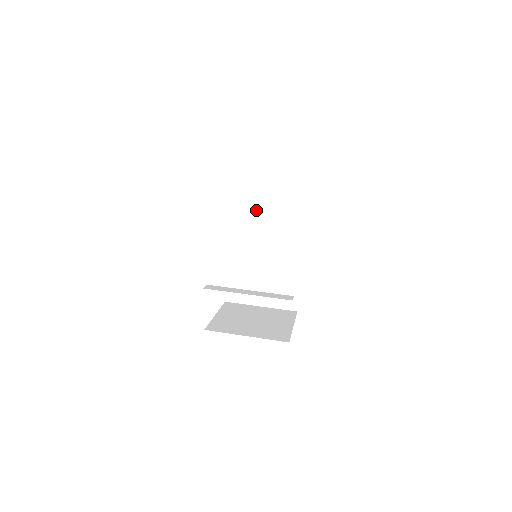
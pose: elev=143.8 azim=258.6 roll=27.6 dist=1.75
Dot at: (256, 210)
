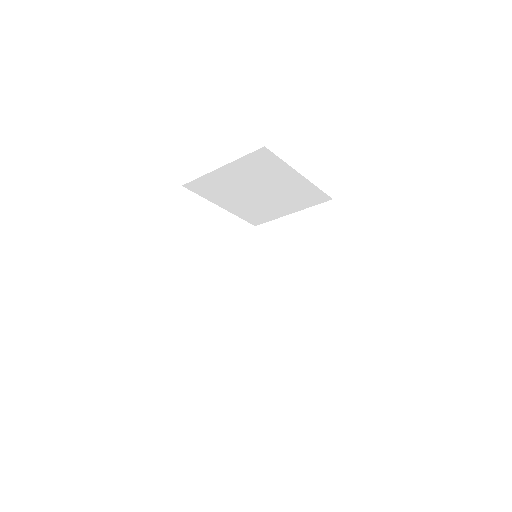
Dot at: (279, 234)
